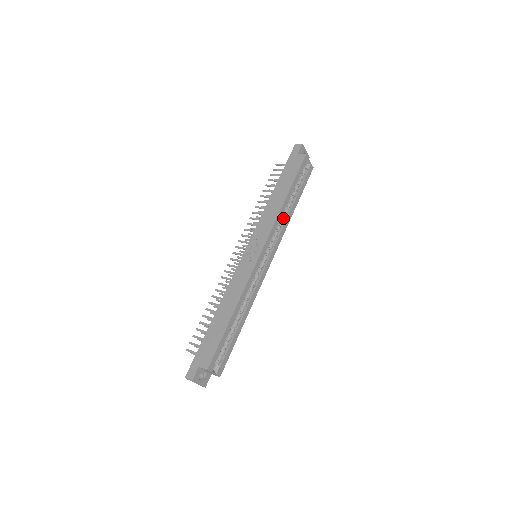
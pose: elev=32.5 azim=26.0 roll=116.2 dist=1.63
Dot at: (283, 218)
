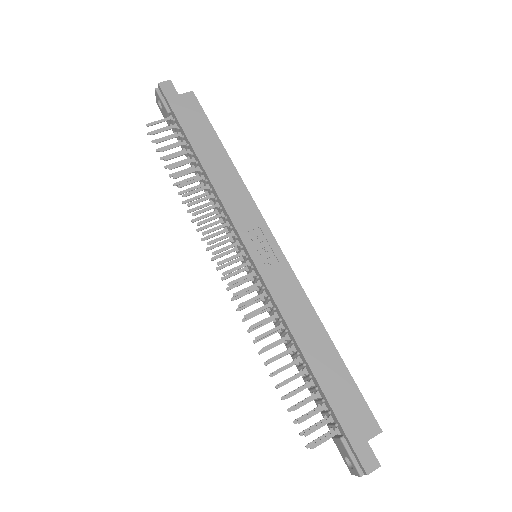
Dot at: occluded
